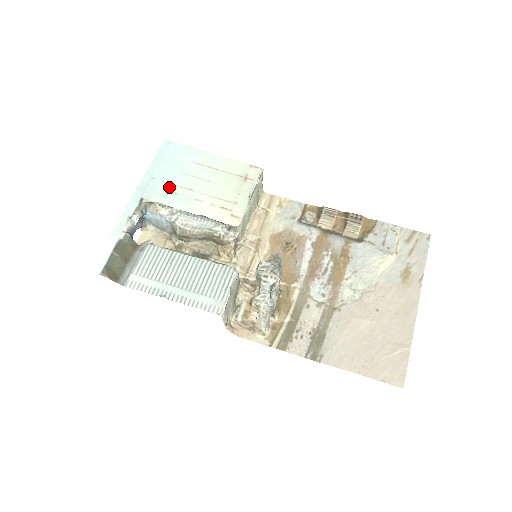
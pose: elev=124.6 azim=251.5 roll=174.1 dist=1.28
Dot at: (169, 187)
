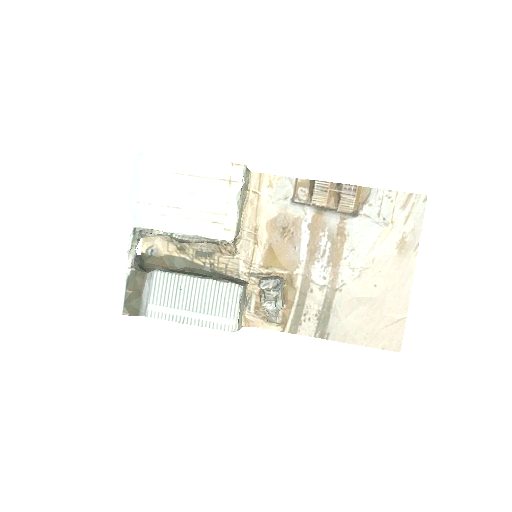
Dot at: (156, 209)
